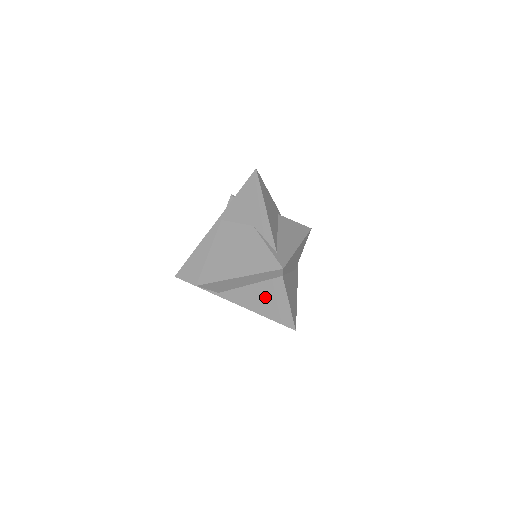
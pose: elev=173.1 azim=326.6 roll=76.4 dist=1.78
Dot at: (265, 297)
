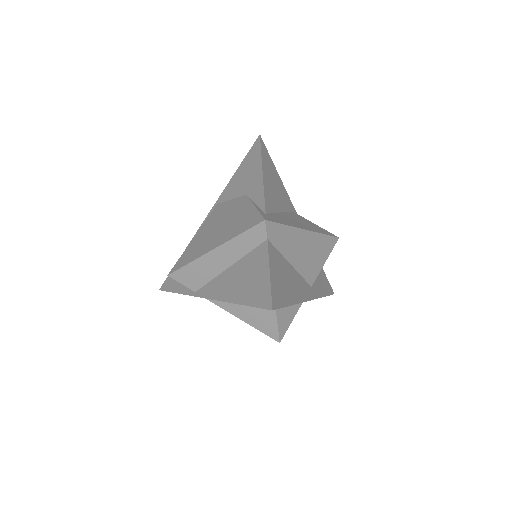
Dot at: (243, 276)
